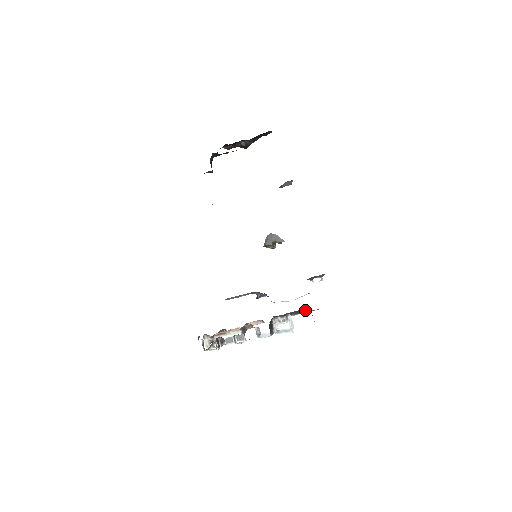
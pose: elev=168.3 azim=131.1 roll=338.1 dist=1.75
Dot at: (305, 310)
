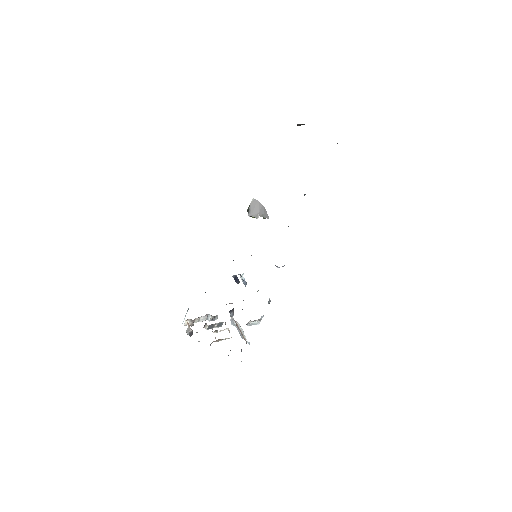
Dot at: occluded
